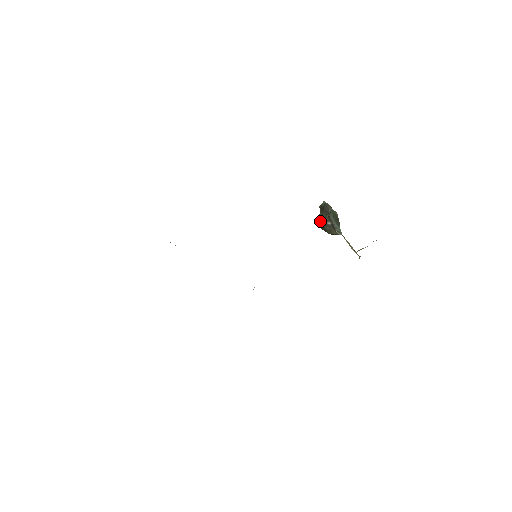
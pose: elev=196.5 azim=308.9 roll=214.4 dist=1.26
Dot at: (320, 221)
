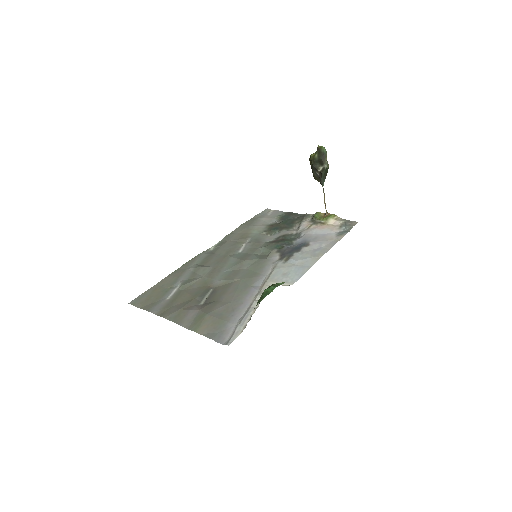
Dot at: (312, 164)
